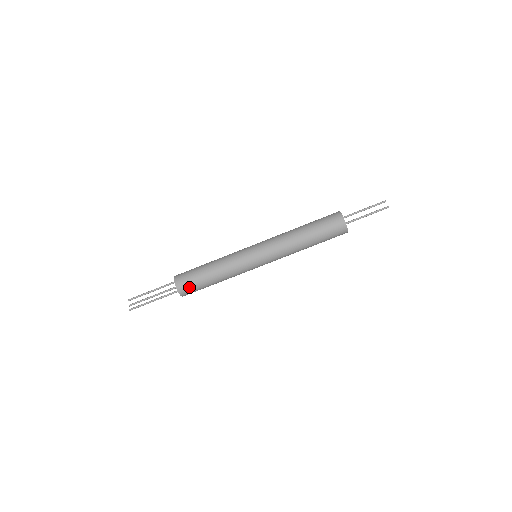
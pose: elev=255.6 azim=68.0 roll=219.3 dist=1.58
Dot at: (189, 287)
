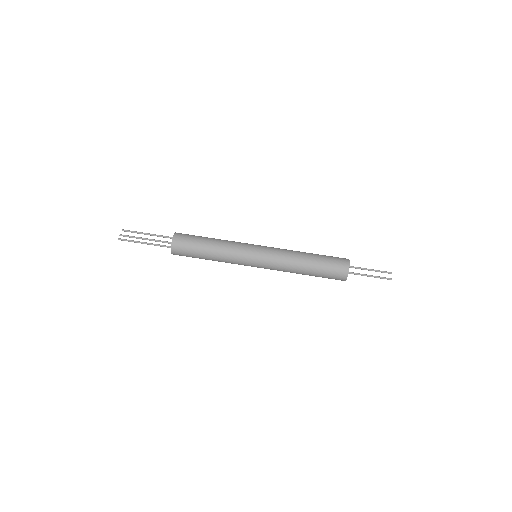
Dot at: (183, 249)
